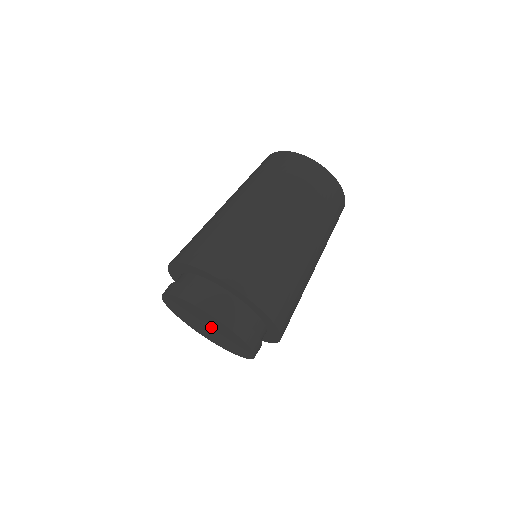
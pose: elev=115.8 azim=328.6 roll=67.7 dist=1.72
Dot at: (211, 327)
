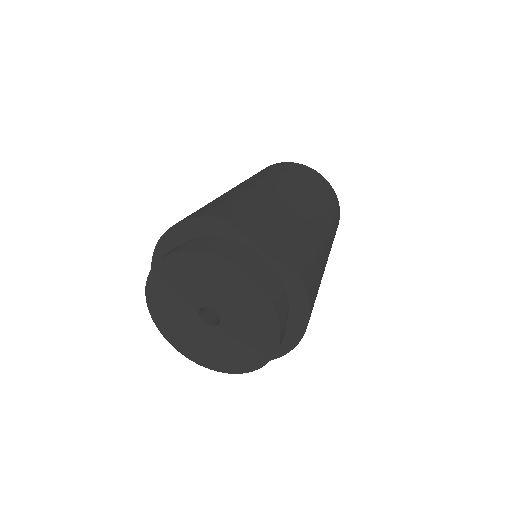
Dot at: (207, 302)
